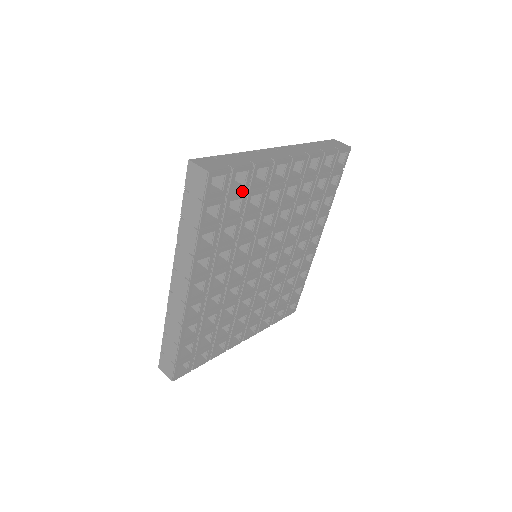
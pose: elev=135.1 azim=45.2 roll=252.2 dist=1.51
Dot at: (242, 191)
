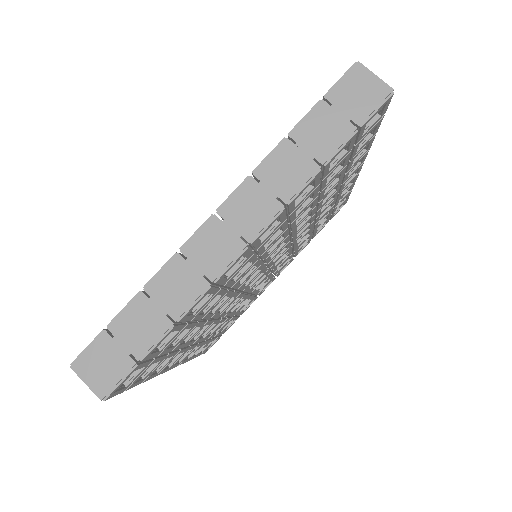
Dot at: (178, 333)
